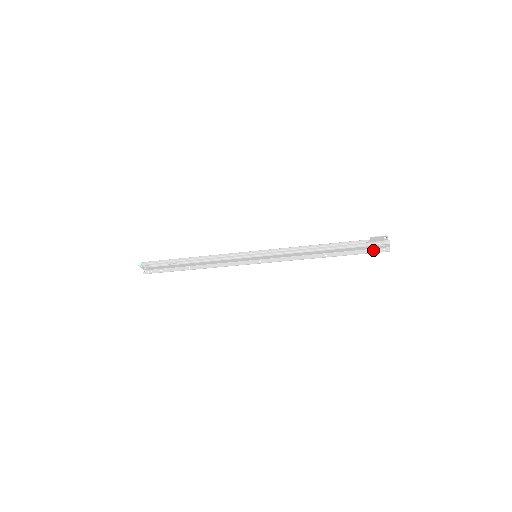
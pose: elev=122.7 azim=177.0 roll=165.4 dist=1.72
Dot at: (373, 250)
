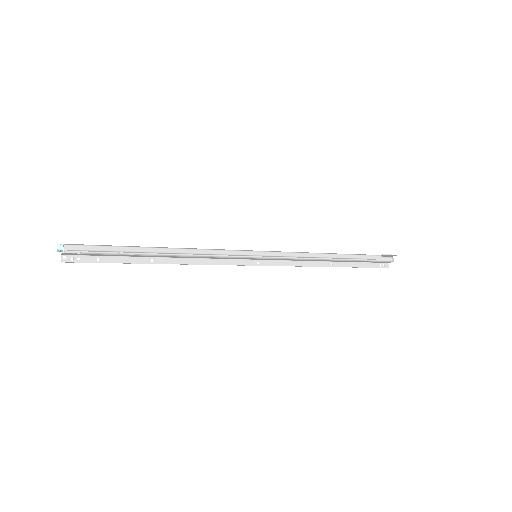
Dot at: (375, 264)
